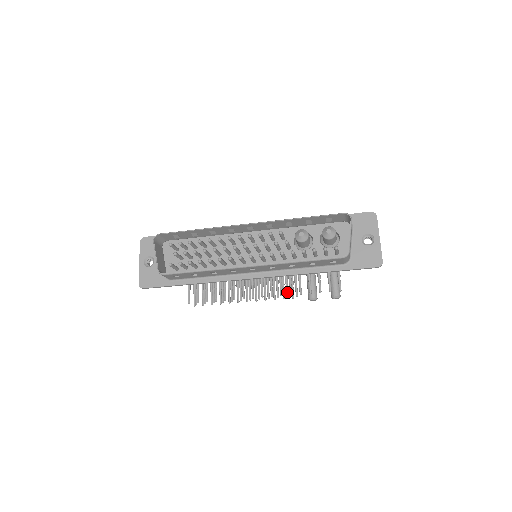
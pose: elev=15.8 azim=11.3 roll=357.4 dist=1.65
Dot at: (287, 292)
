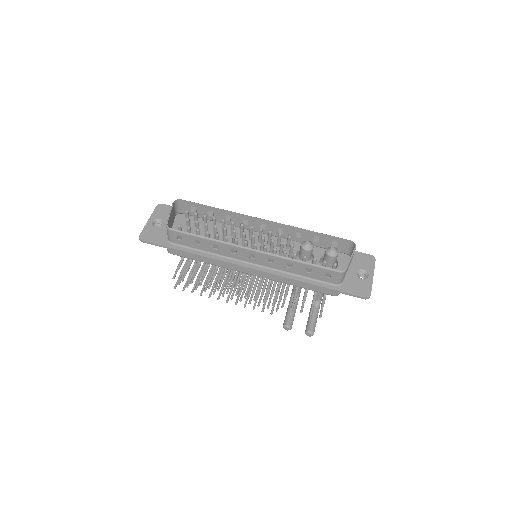
Dot at: (269, 304)
